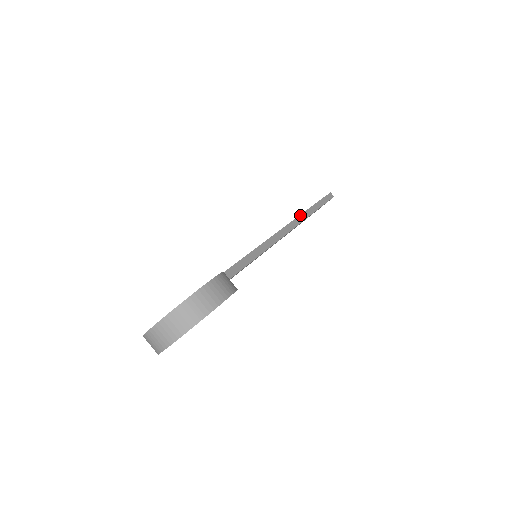
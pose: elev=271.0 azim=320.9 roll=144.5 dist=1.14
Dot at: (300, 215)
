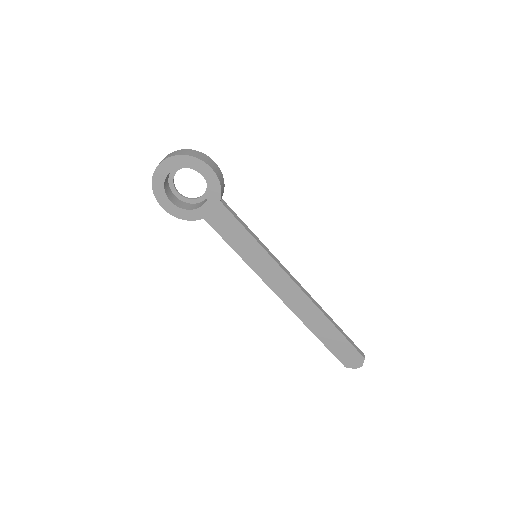
Dot at: (315, 301)
